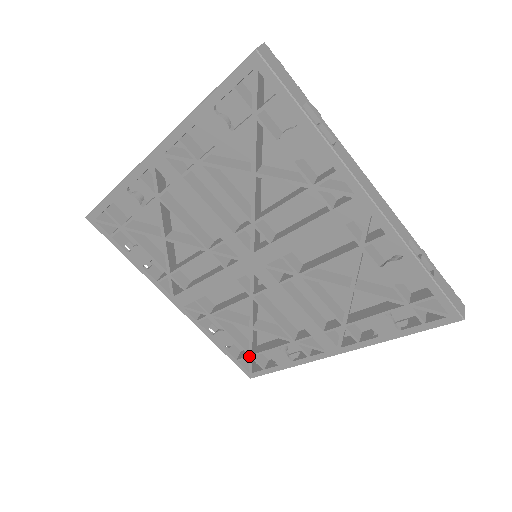
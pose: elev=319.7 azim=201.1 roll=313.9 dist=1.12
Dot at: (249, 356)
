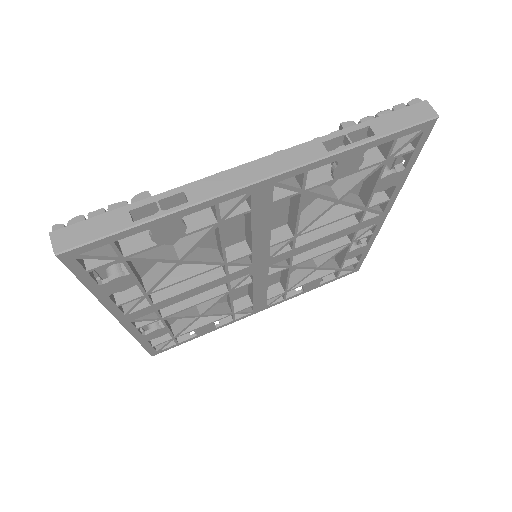
Dot at: (339, 271)
